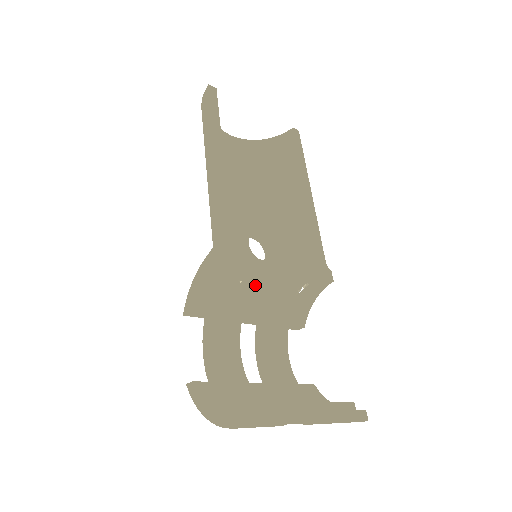
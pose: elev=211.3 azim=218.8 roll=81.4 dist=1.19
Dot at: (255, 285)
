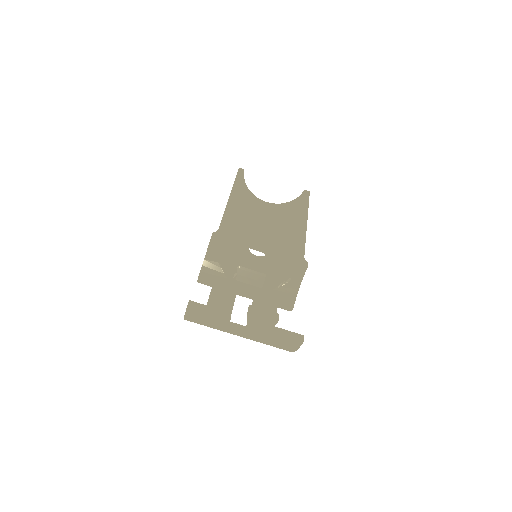
Dot at: (246, 267)
